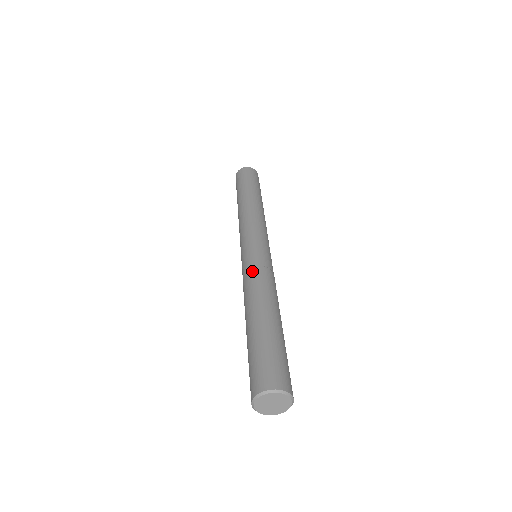
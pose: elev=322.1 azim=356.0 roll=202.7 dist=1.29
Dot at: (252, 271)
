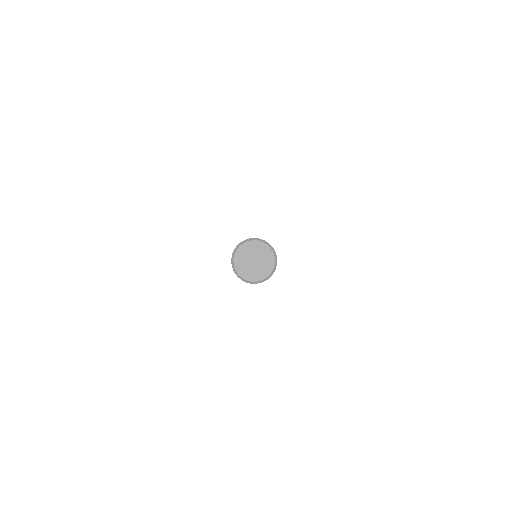
Dot at: occluded
